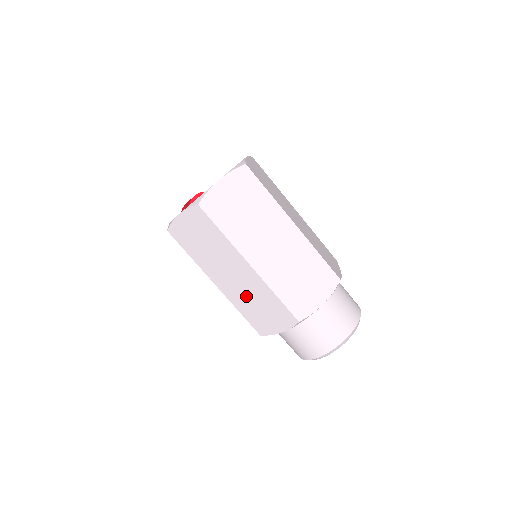
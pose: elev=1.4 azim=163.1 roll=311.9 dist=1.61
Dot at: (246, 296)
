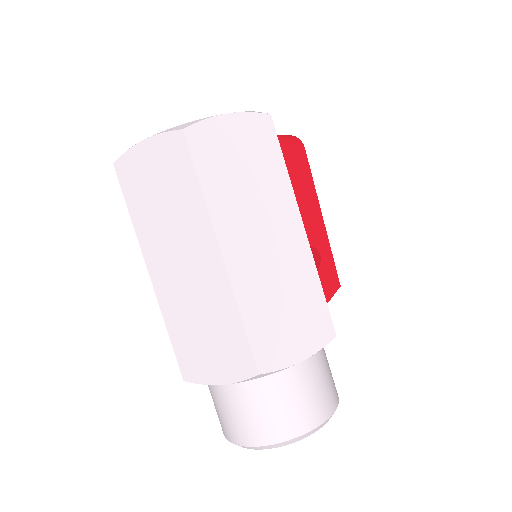
Dot at: occluded
